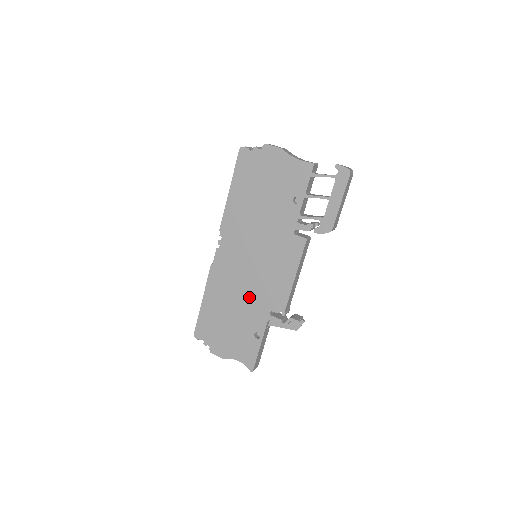
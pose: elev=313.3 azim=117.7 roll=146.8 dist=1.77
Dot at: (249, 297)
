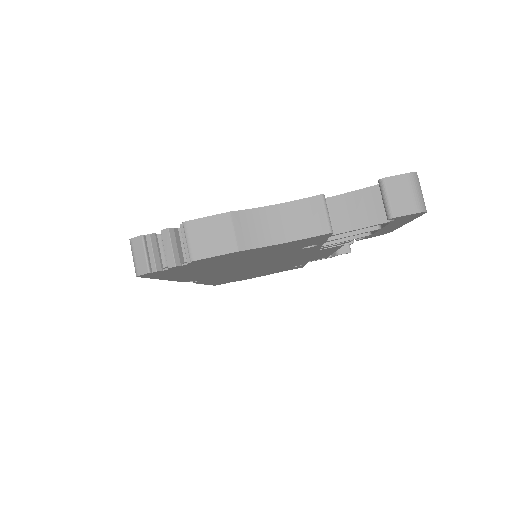
Dot at: occluded
